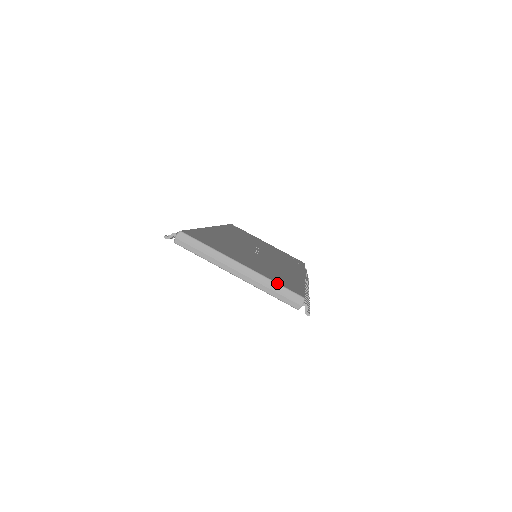
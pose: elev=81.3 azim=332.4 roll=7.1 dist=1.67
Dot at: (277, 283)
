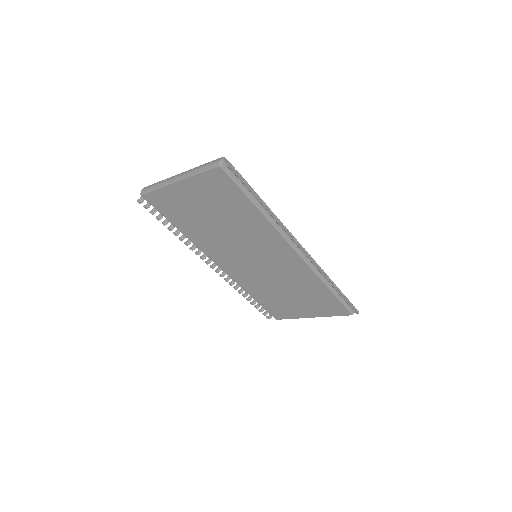
Dot at: (204, 164)
